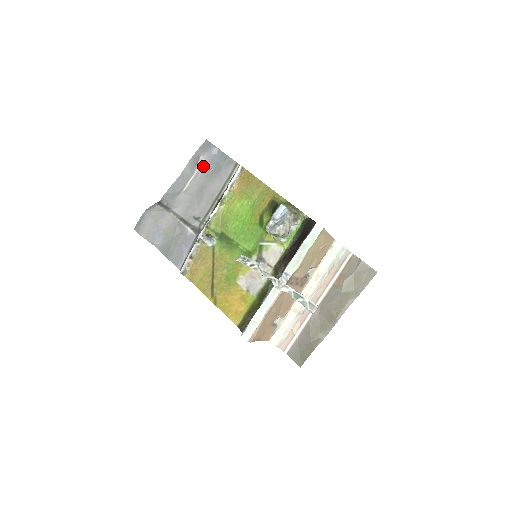
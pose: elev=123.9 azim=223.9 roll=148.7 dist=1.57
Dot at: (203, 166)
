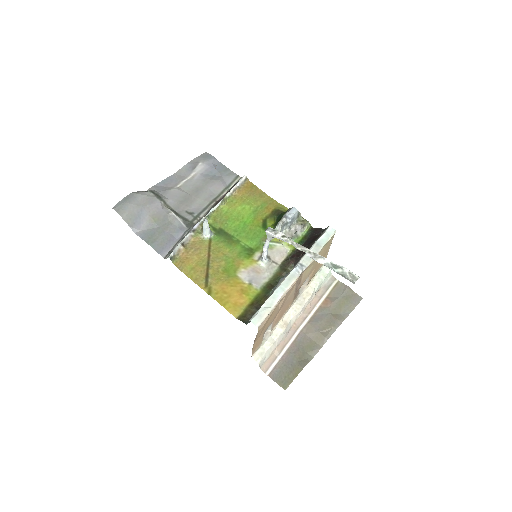
Dot at: (201, 171)
